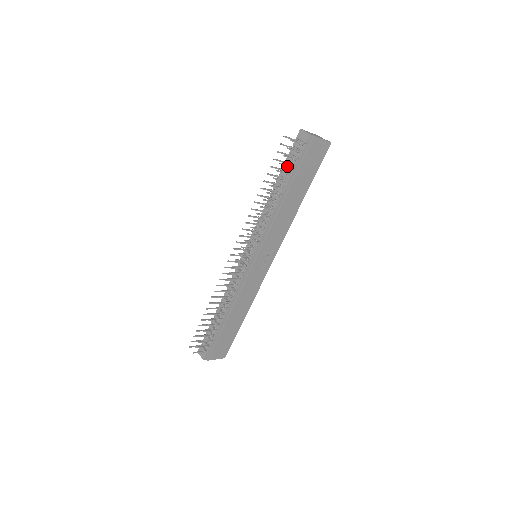
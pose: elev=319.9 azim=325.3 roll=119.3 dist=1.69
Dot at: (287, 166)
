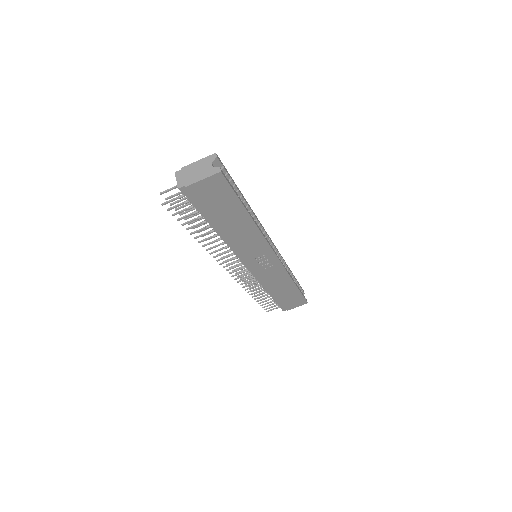
Dot at: occluded
